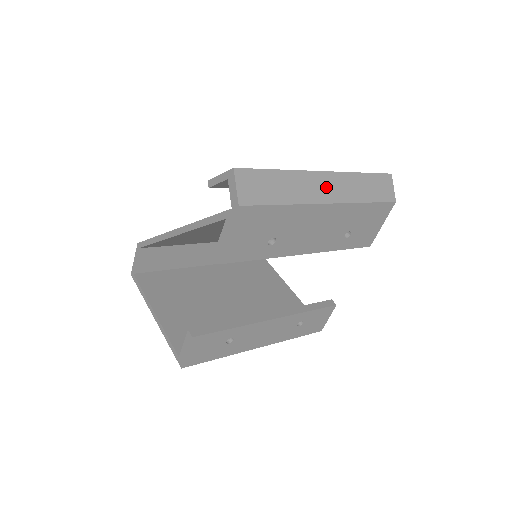
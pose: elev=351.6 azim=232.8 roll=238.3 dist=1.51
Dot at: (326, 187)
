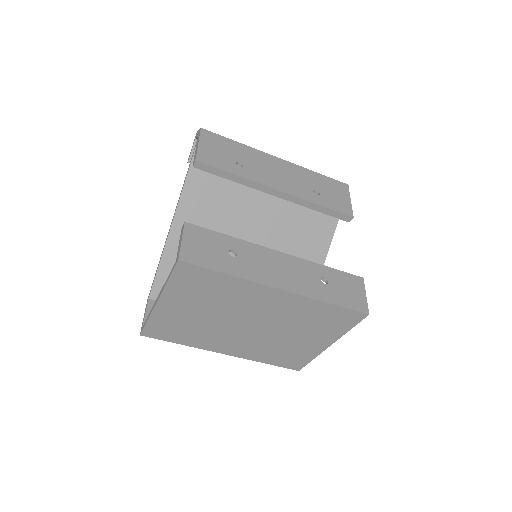
Dot at: occluded
